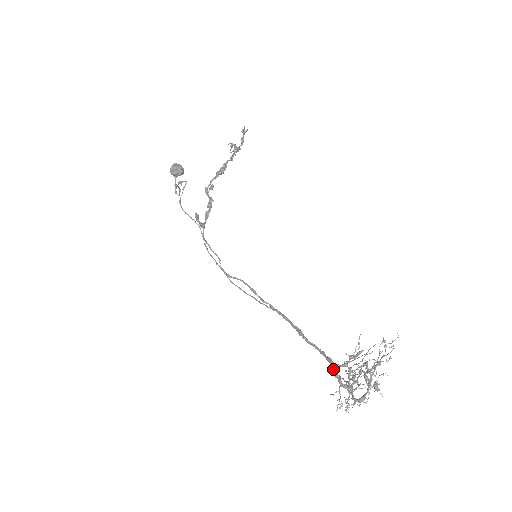
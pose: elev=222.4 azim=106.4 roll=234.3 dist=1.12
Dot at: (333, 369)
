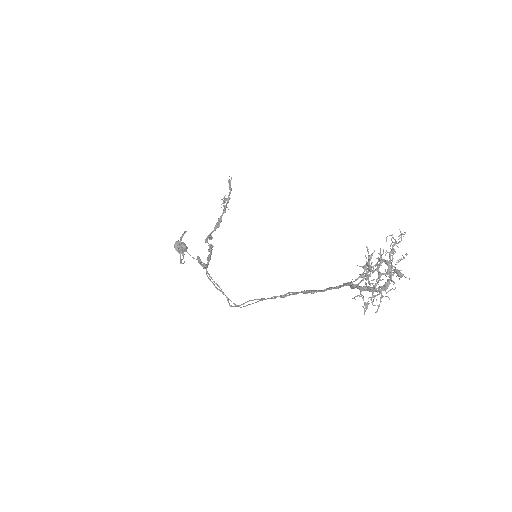
Dot at: (350, 285)
